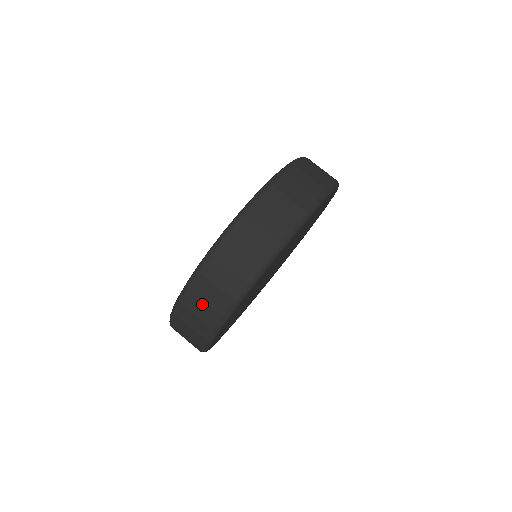
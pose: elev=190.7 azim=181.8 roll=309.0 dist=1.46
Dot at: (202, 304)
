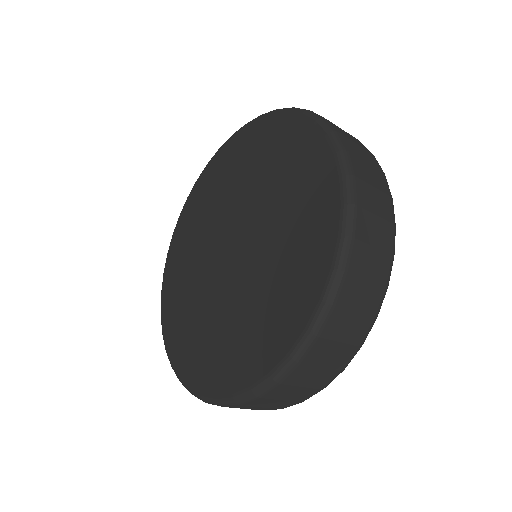
Dot at: (316, 371)
